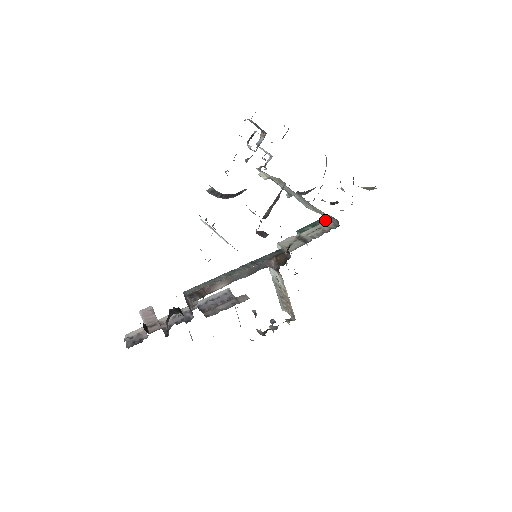
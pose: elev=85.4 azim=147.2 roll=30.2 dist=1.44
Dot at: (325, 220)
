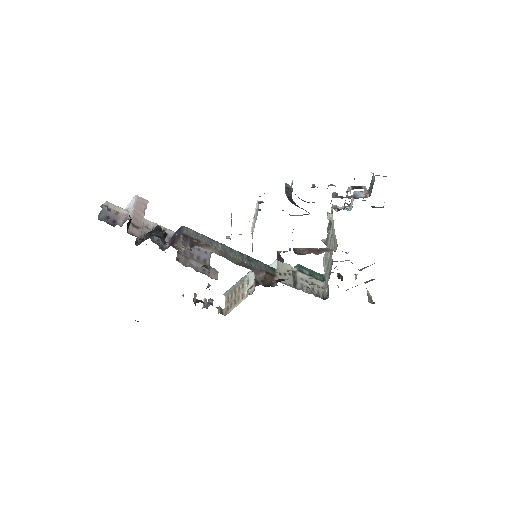
Dot at: (322, 279)
